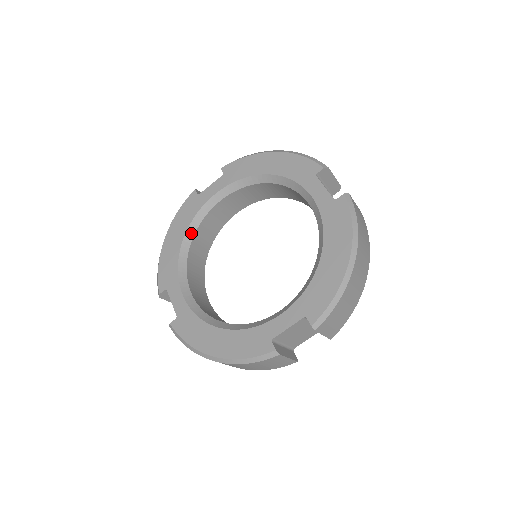
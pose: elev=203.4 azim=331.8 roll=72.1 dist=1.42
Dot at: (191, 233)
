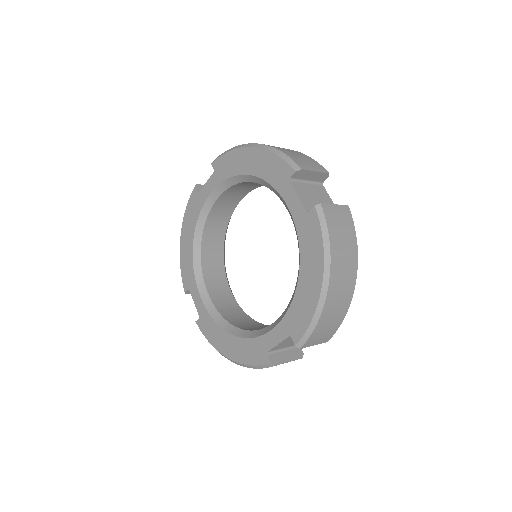
Dot at: (199, 233)
